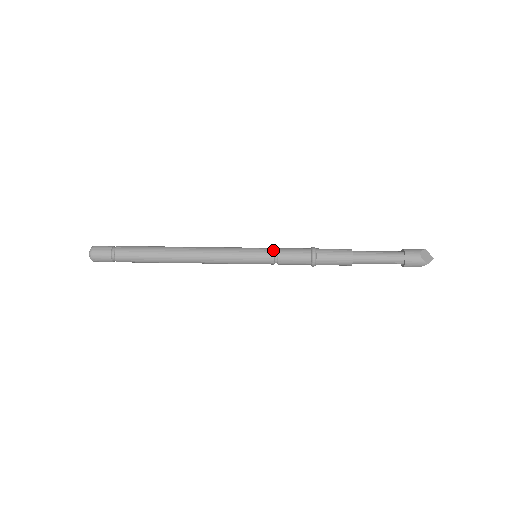
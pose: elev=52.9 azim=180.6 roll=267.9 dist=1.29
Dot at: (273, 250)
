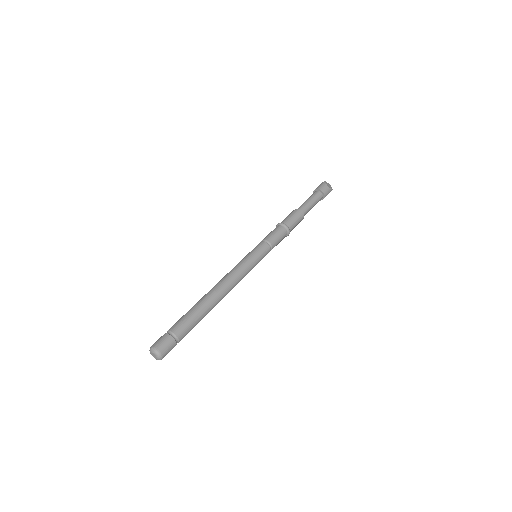
Dot at: (265, 243)
